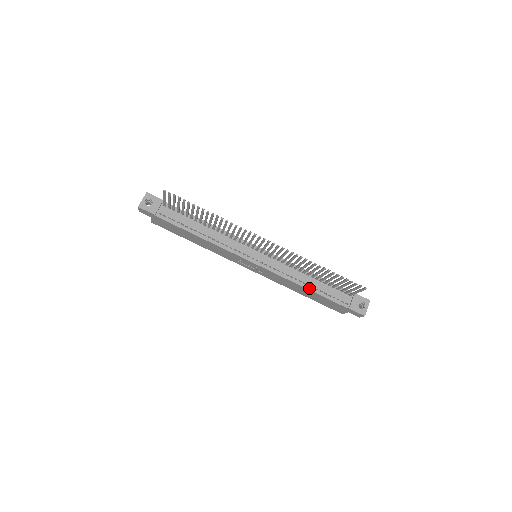
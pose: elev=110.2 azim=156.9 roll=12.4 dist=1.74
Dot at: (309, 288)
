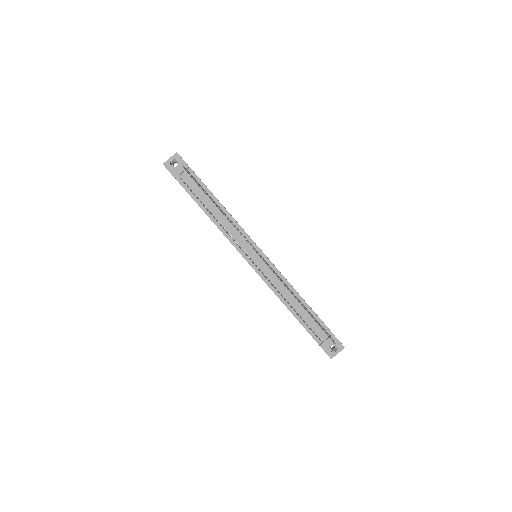
Dot at: (291, 309)
